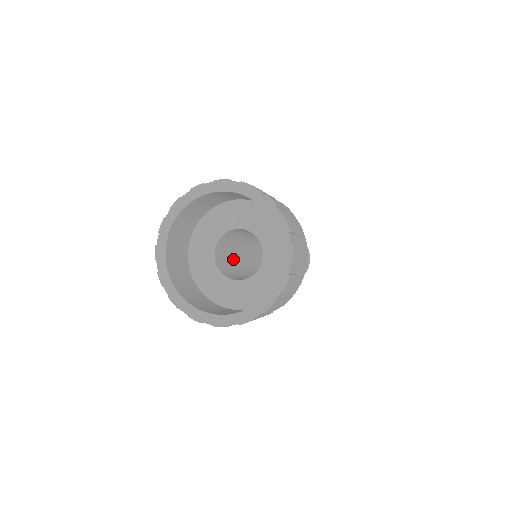
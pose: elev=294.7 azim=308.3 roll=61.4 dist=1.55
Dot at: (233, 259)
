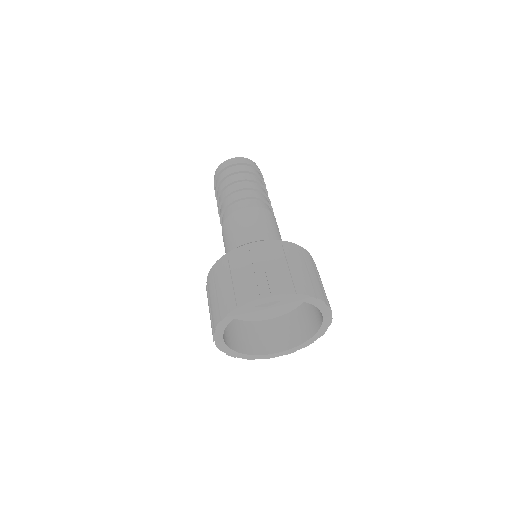
Dot at: occluded
